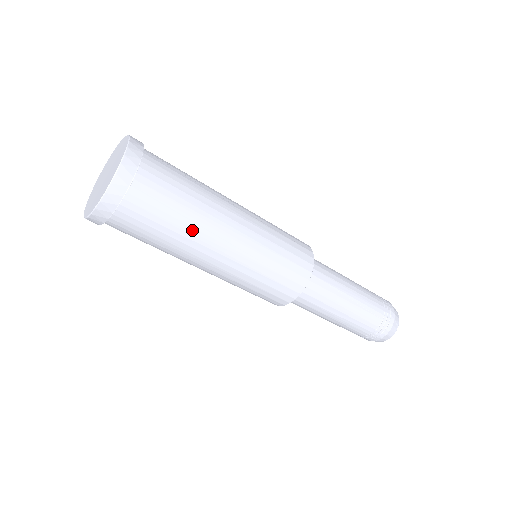
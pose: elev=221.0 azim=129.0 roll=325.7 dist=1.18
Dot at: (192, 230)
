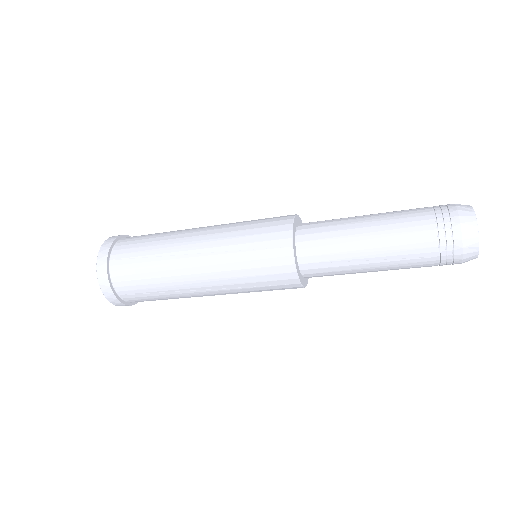
Dot at: (175, 295)
